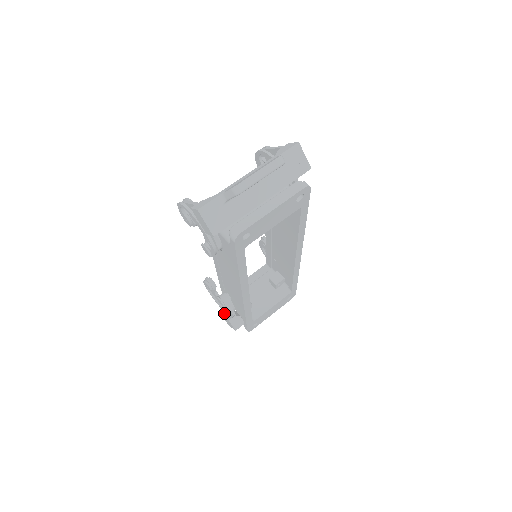
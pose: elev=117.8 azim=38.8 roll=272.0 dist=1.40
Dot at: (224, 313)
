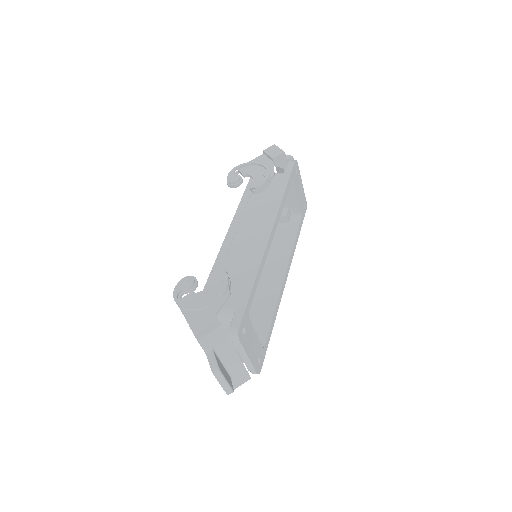
Dot at: (192, 327)
